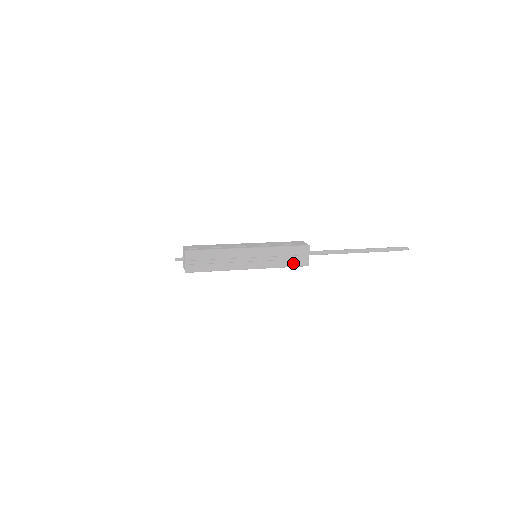
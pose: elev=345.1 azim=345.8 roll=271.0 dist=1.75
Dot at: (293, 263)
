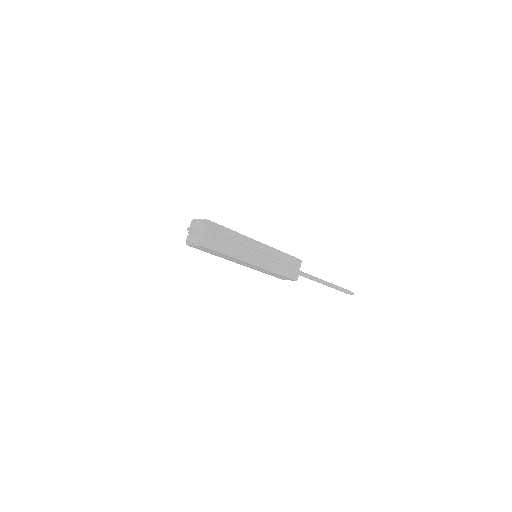
Dot at: (288, 273)
